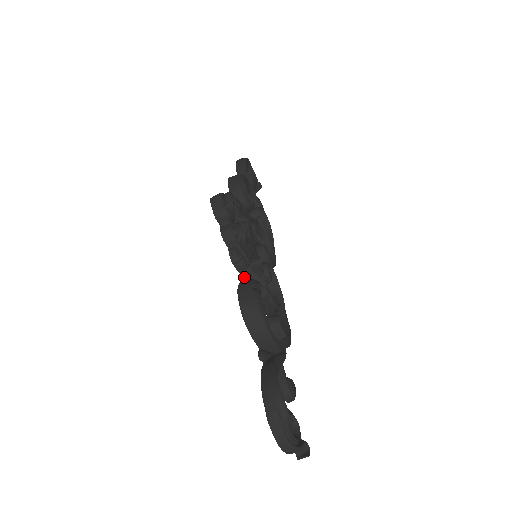
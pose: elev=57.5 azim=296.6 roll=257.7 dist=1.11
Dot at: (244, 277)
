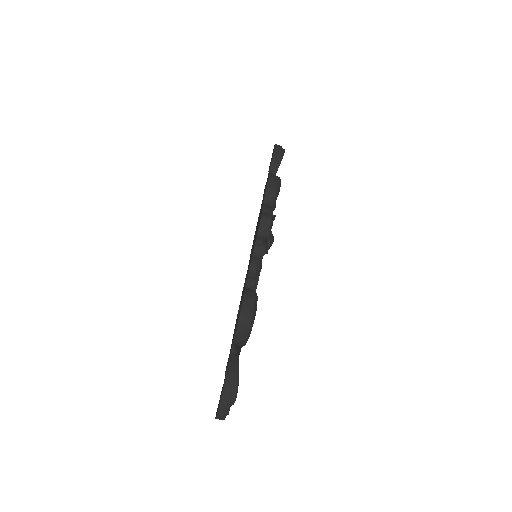
Dot at: (248, 283)
